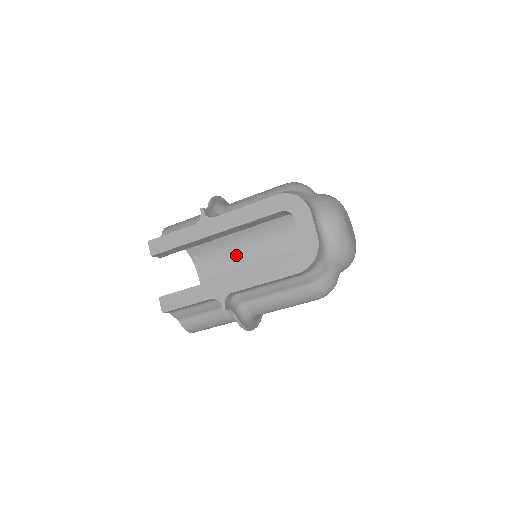
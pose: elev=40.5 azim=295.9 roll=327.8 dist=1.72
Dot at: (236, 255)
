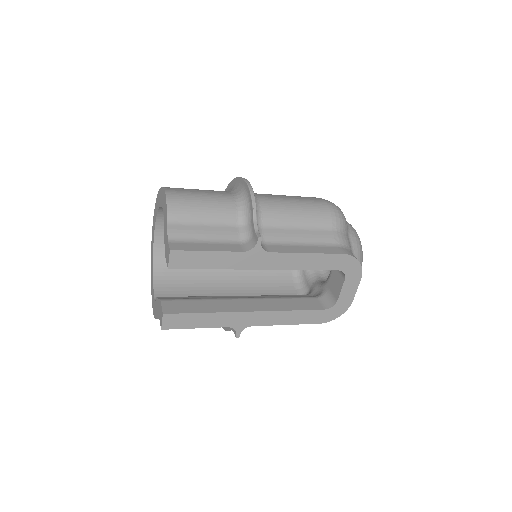
Dot at: occluded
